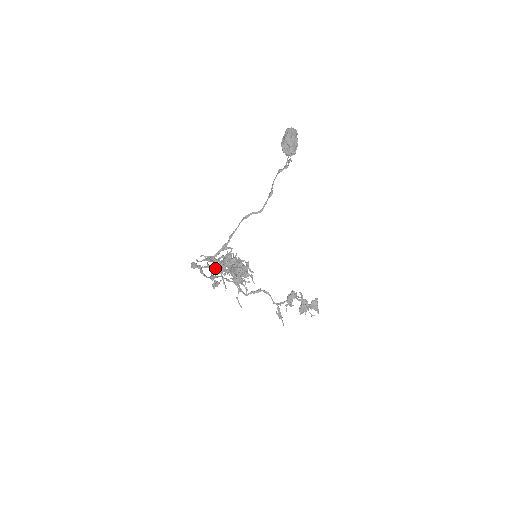
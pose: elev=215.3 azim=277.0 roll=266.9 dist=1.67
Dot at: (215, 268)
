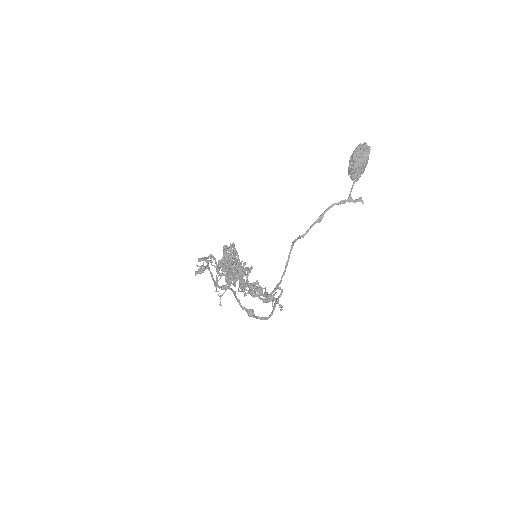
Dot at: (210, 257)
